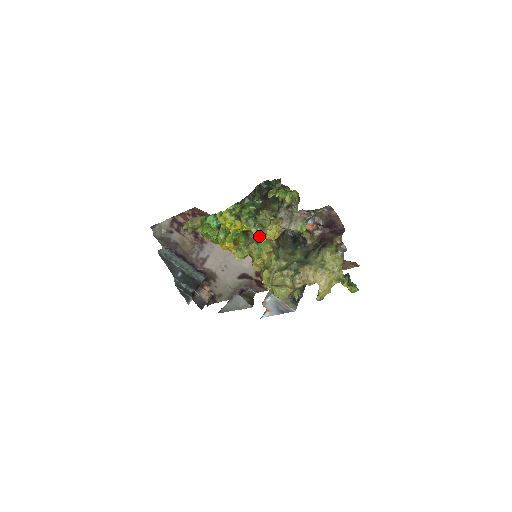
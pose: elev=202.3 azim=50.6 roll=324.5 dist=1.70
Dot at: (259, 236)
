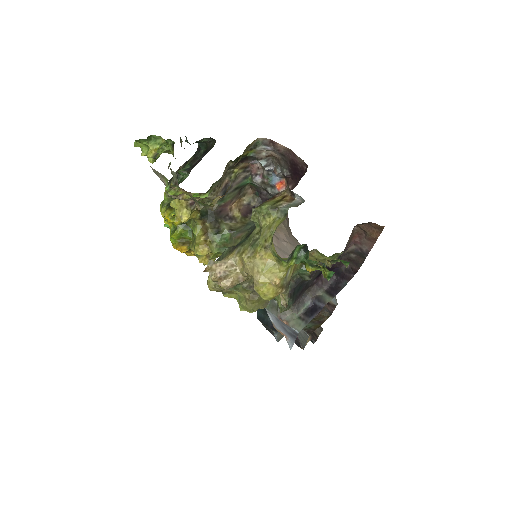
Dot at: (190, 223)
